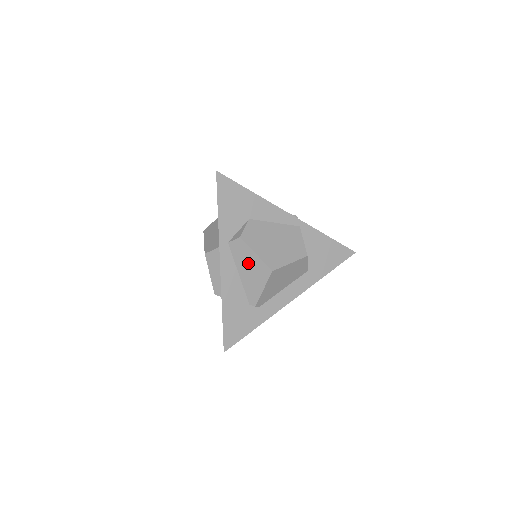
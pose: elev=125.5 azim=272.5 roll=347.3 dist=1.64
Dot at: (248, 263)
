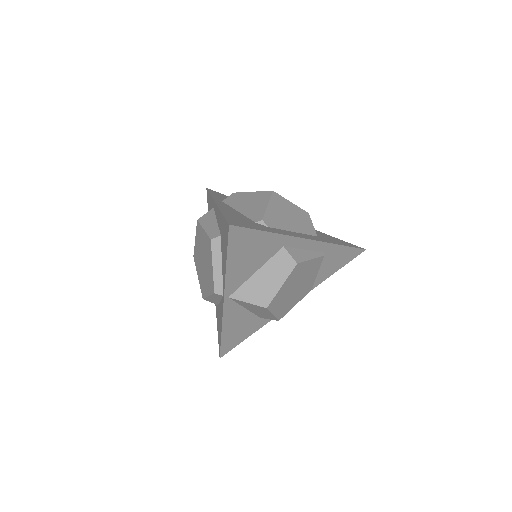
Dot at: (246, 200)
